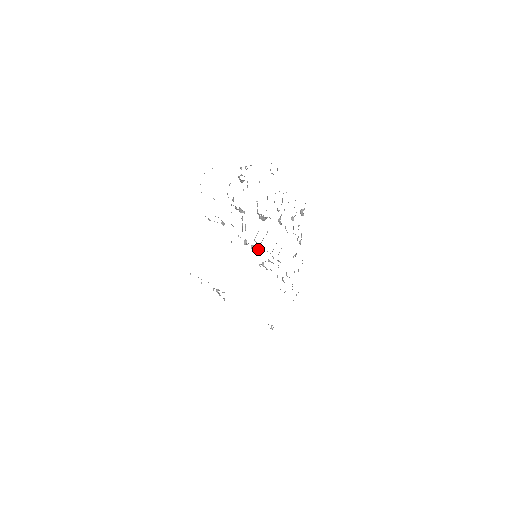
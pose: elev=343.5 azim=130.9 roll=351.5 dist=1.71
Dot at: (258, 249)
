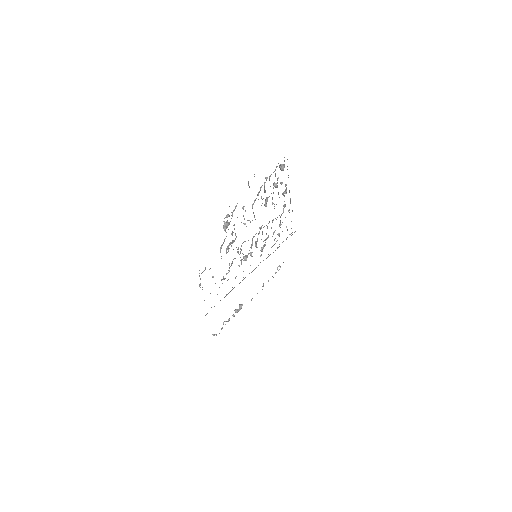
Dot at: (255, 245)
